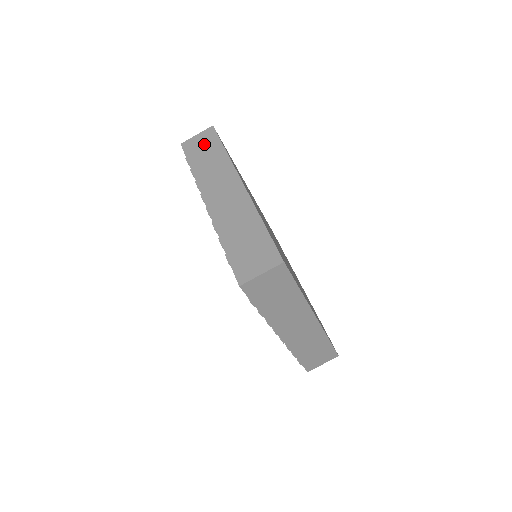
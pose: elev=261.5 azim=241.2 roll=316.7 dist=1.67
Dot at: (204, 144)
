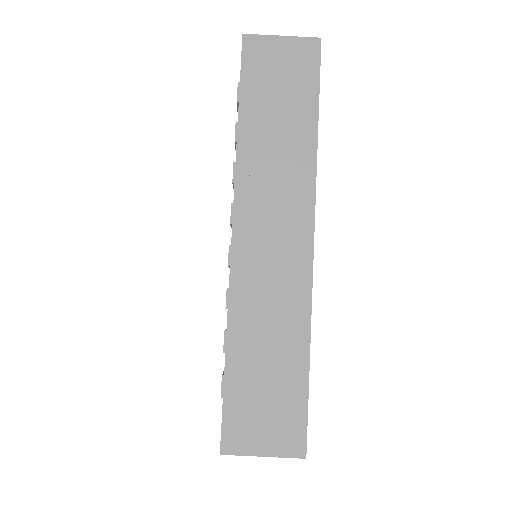
Dot at: (286, 77)
